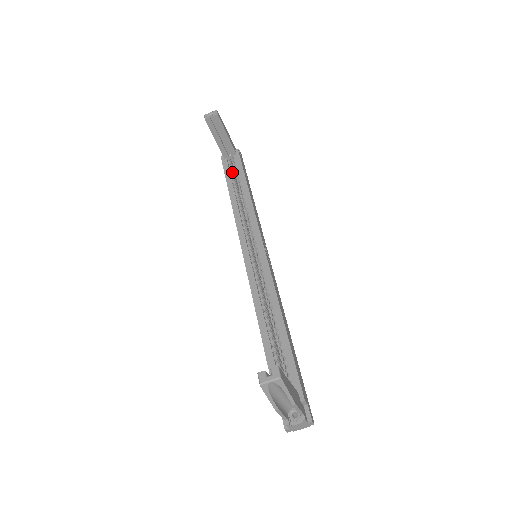
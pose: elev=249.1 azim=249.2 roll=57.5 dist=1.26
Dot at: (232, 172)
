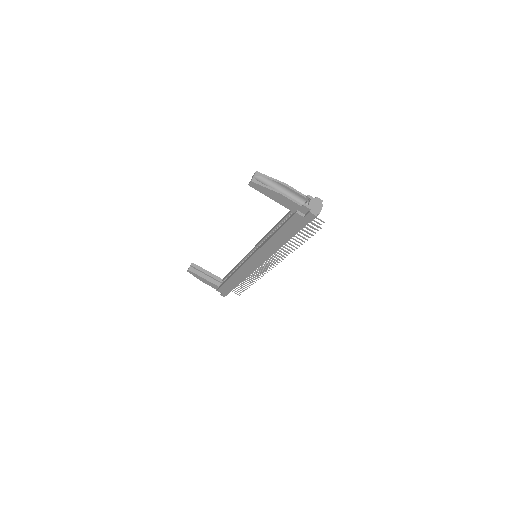
Dot at: occluded
